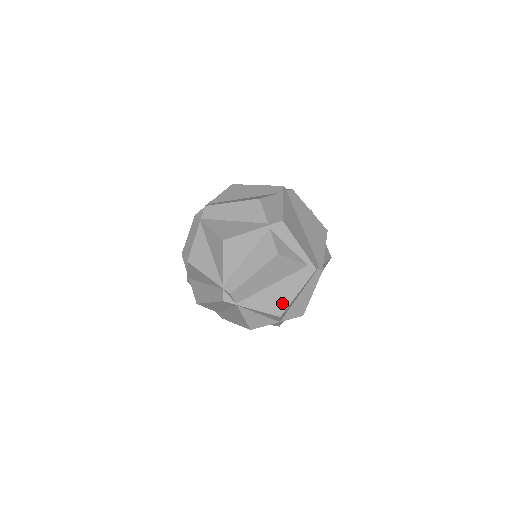
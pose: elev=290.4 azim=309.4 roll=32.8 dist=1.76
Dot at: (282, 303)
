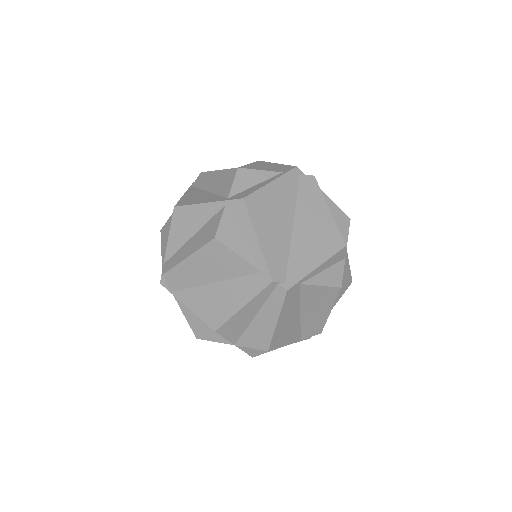
Dot at: (221, 313)
